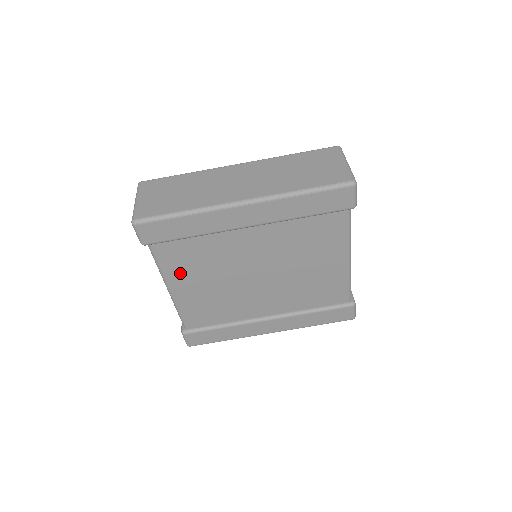
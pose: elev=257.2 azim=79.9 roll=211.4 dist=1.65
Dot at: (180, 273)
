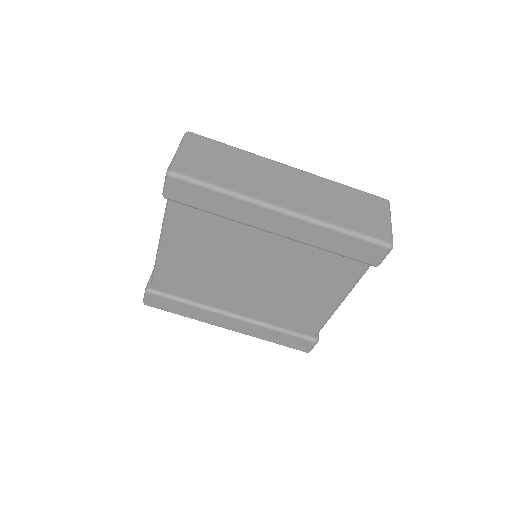
Dot at: (181, 239)
